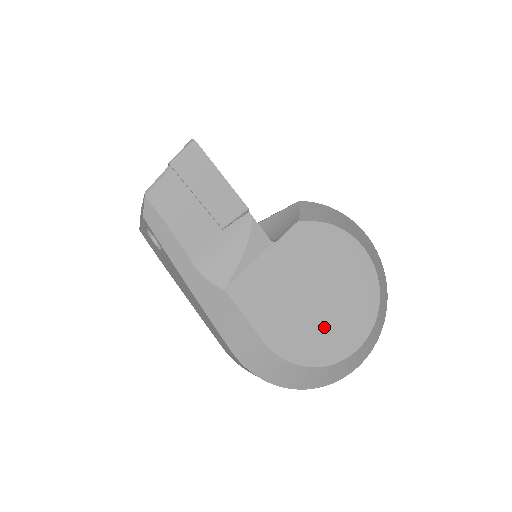
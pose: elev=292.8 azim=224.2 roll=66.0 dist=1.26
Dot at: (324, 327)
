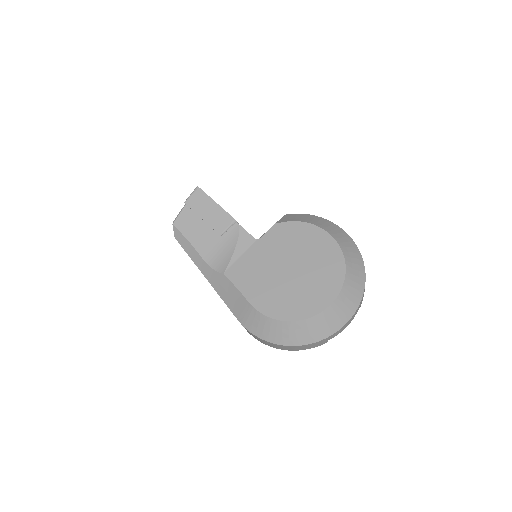
Dot at: (298, 292)
